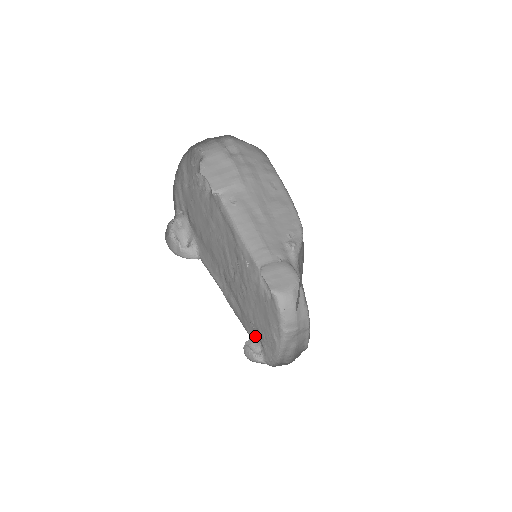
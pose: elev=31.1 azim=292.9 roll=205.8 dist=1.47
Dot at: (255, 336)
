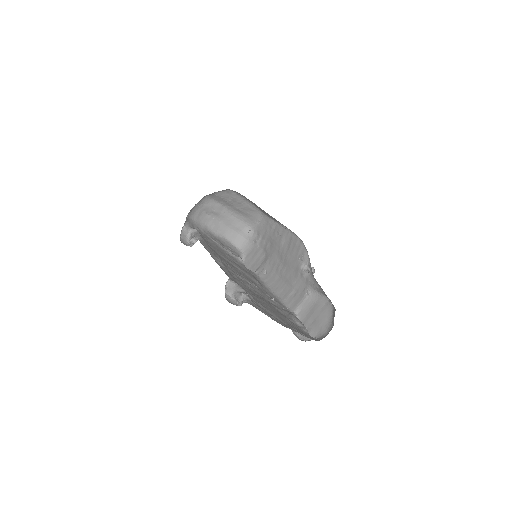
Dot at: (240, 286)
